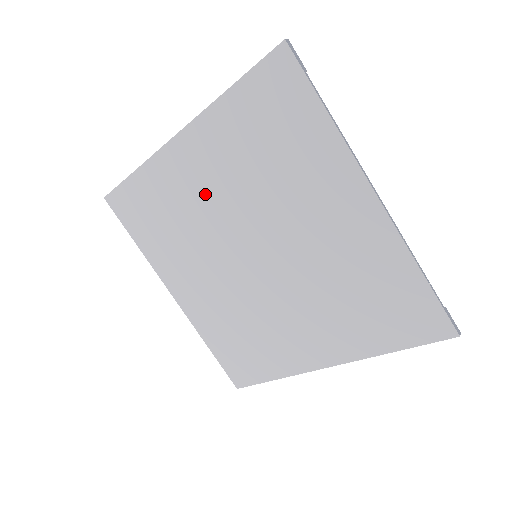
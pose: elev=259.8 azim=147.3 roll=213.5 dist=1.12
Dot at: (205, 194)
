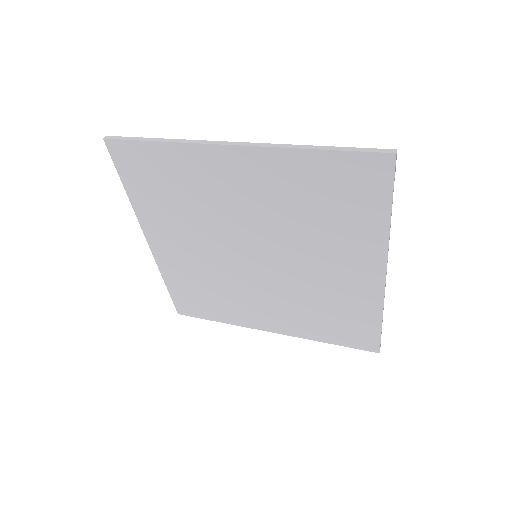
Dot at: (235, 199)
